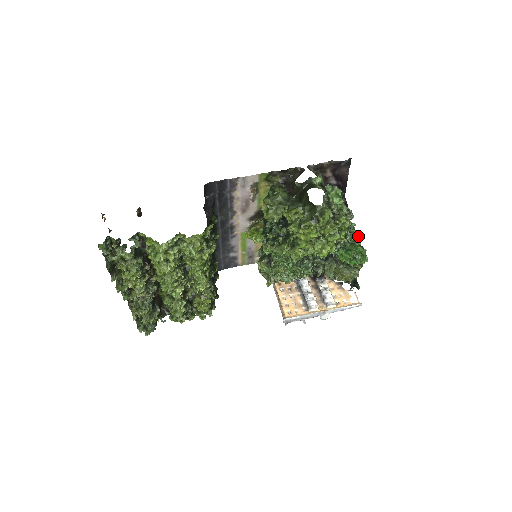
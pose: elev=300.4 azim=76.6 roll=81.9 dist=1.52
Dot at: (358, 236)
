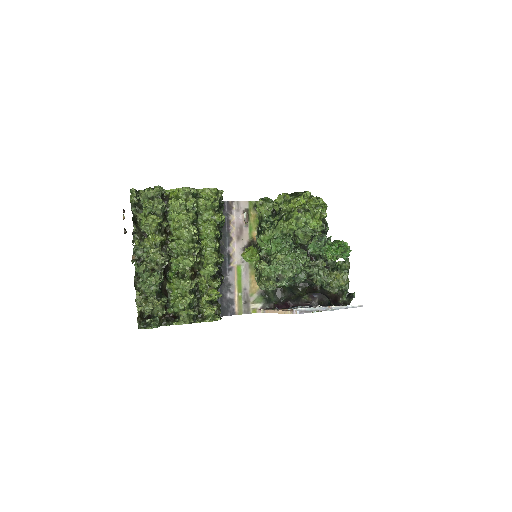
Dot at: occluded
